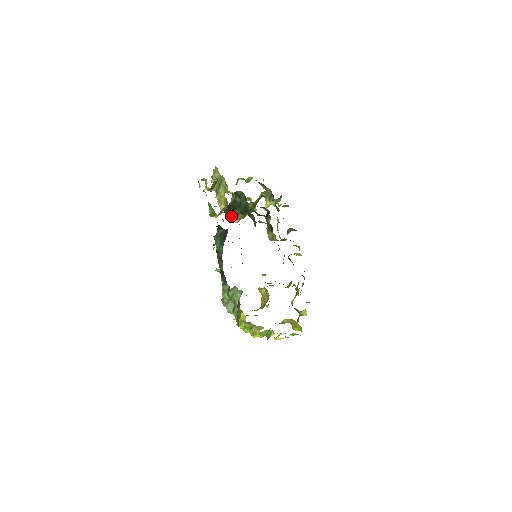
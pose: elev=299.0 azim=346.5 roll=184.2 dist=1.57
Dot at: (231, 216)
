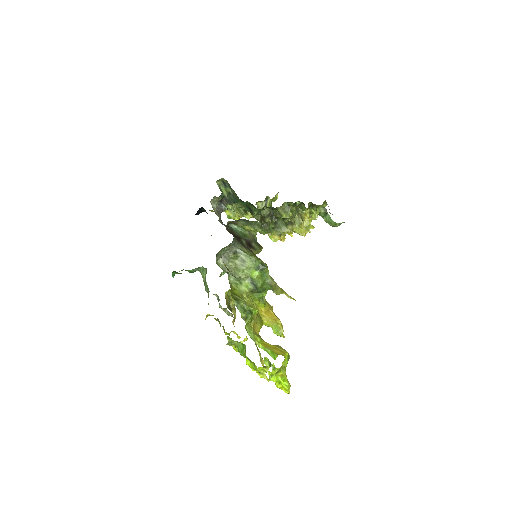
Dot at: occluded
